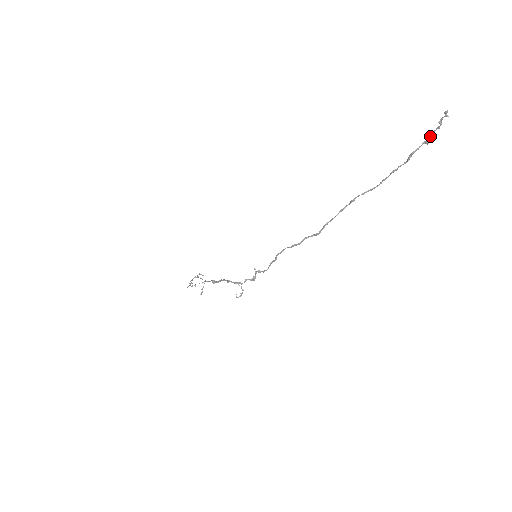
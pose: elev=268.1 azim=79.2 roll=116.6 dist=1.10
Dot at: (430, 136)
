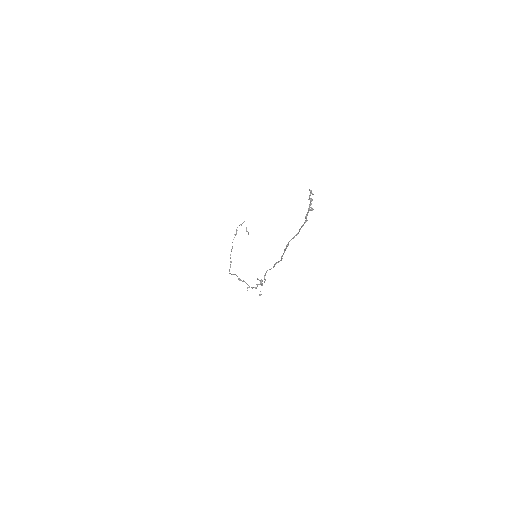
Dot at: occluded
